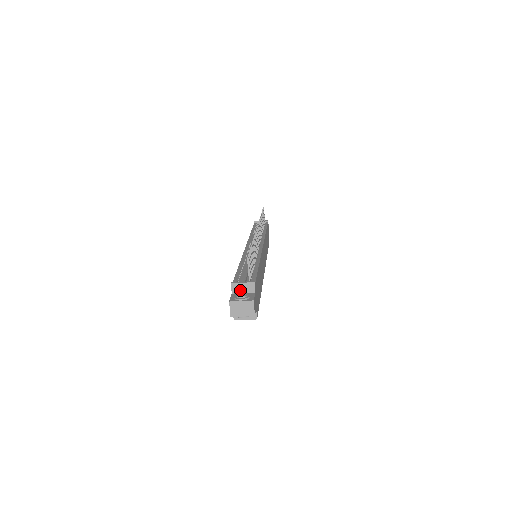
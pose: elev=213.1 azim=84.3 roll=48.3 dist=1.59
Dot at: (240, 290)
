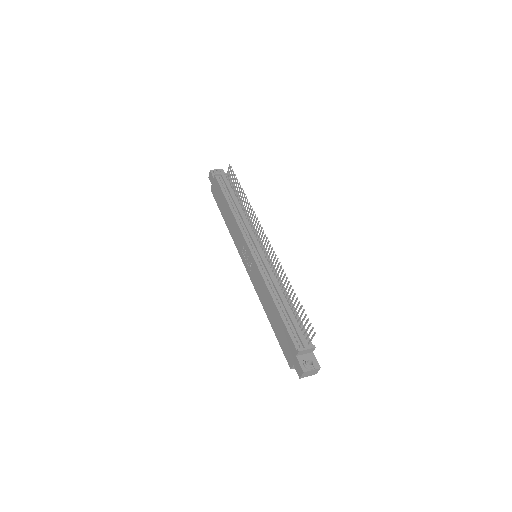
Dot at: (303, 353)
